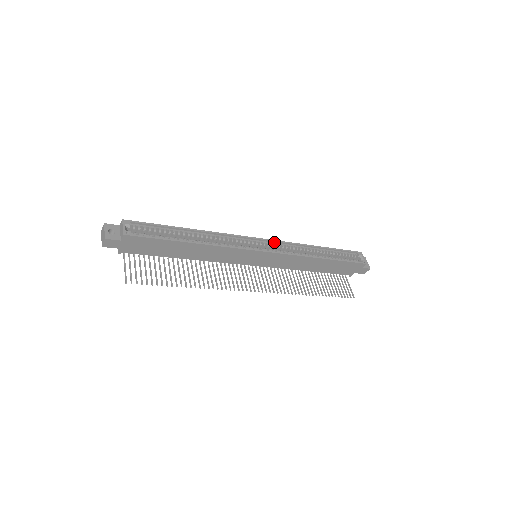
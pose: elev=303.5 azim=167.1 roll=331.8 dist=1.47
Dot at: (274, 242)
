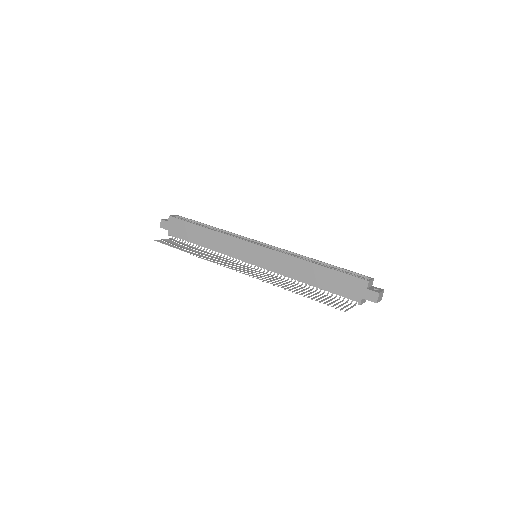
Dot at: (275, 248)
